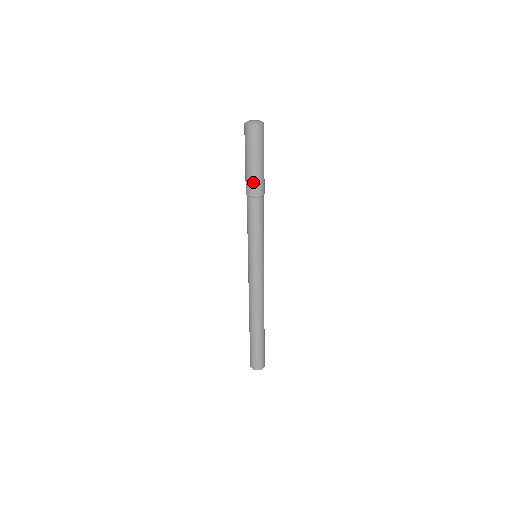
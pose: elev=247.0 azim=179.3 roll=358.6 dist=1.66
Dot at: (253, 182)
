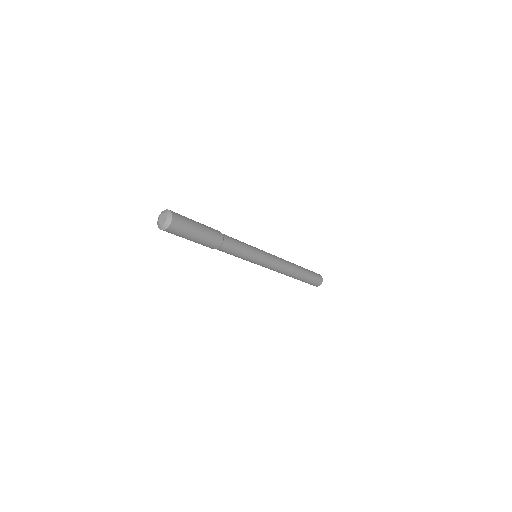
Dot at: occluded
